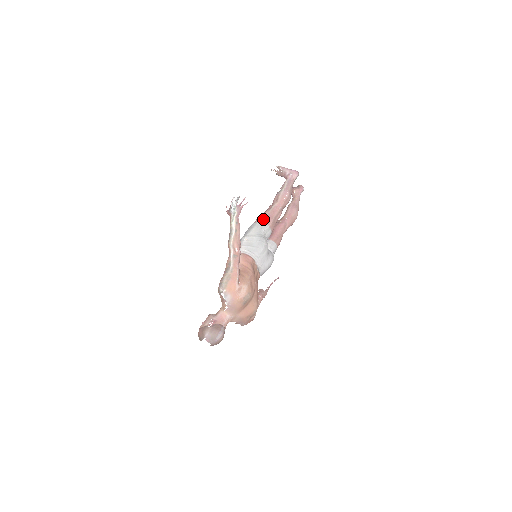
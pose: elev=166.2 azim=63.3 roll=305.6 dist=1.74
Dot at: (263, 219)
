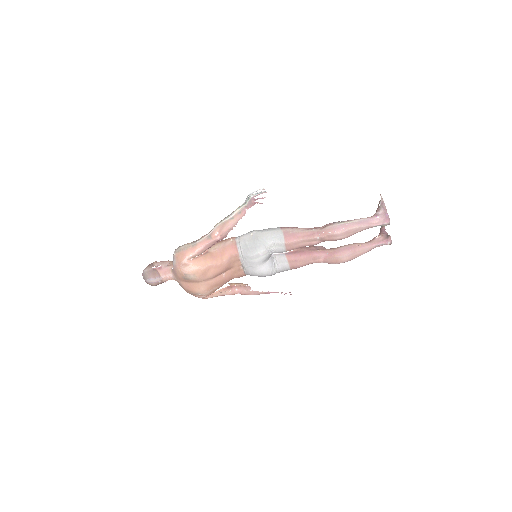
Dot at: (288, 232)
